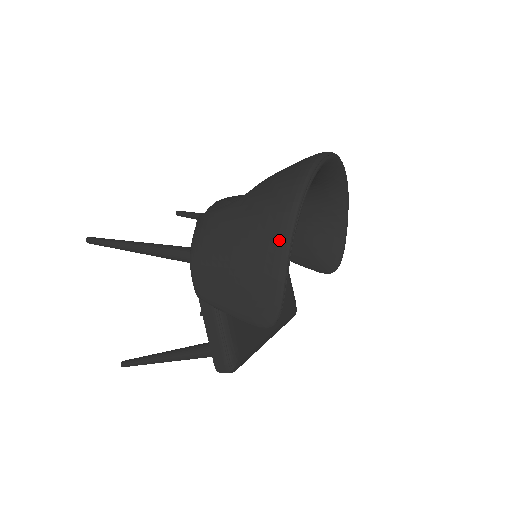
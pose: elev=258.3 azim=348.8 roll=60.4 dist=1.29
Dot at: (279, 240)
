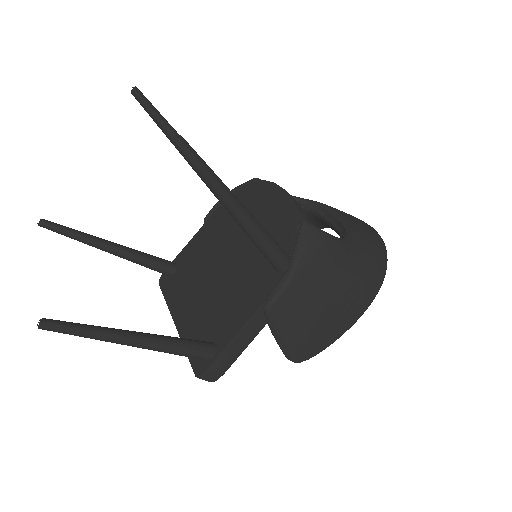
Dot at: (364, 306)
